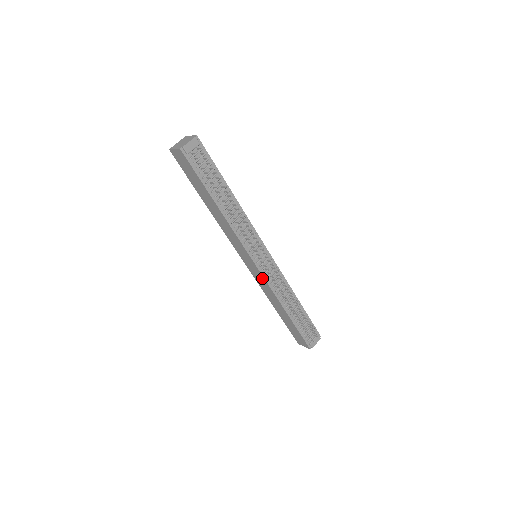
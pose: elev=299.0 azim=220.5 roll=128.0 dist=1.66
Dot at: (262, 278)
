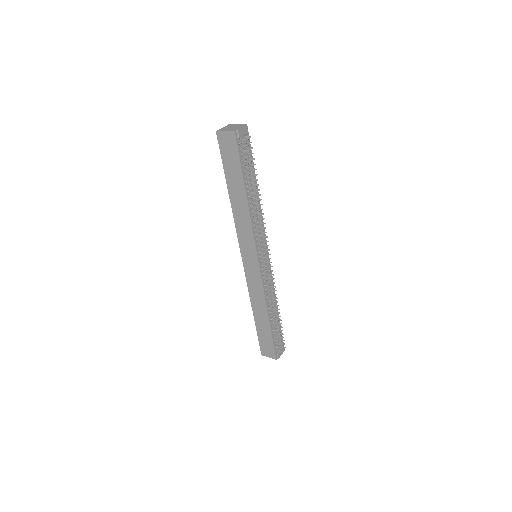
Dot at: (258, 278)
